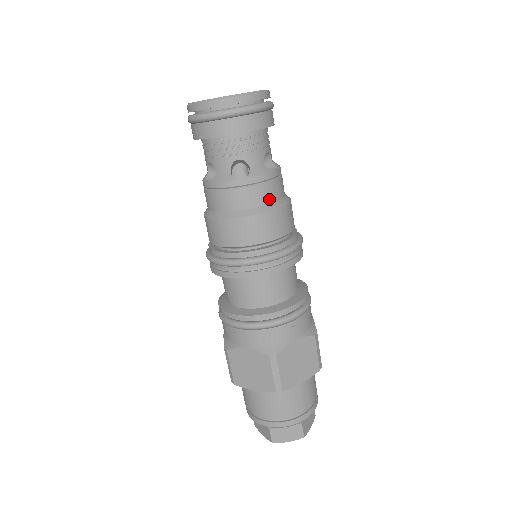
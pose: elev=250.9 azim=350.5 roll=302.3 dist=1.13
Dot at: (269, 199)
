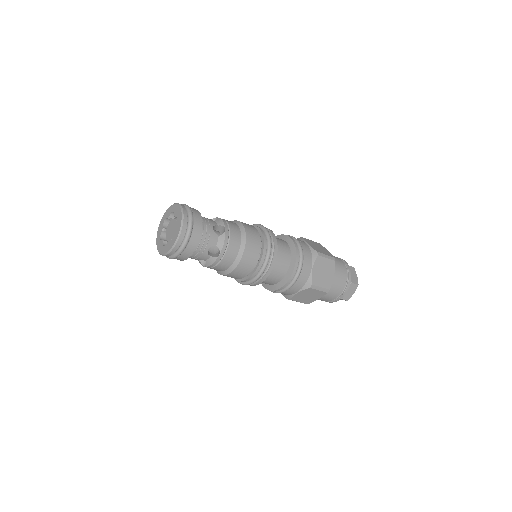
Dot at: (238, 244)
